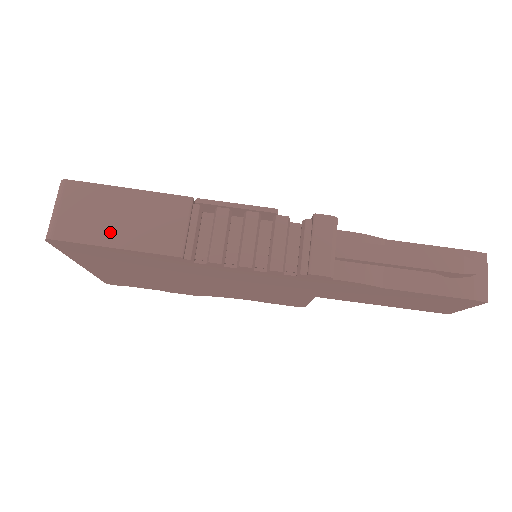
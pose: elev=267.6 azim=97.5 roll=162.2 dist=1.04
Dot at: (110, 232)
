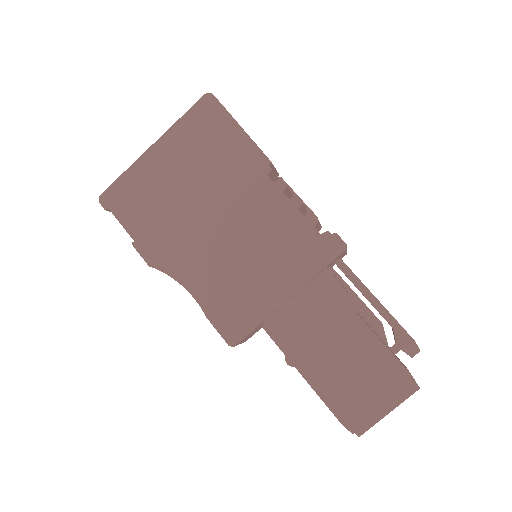
Dot at: occluded
